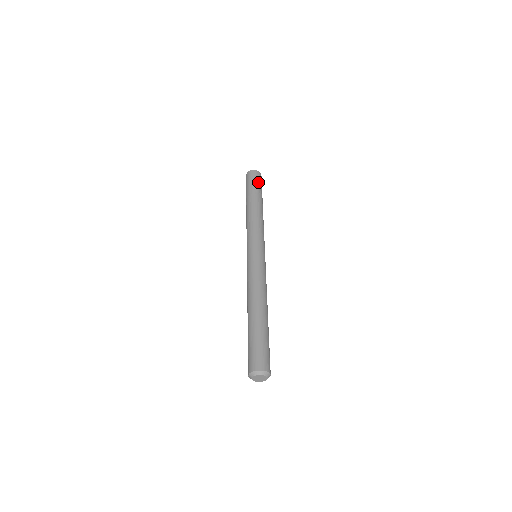
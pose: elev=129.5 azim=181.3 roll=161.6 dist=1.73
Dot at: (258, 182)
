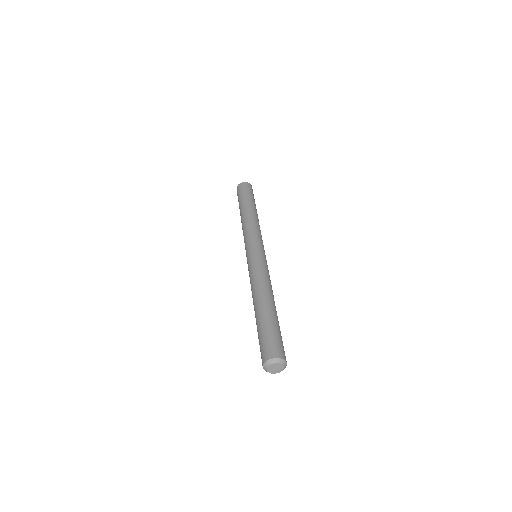
Dot at: occluded
